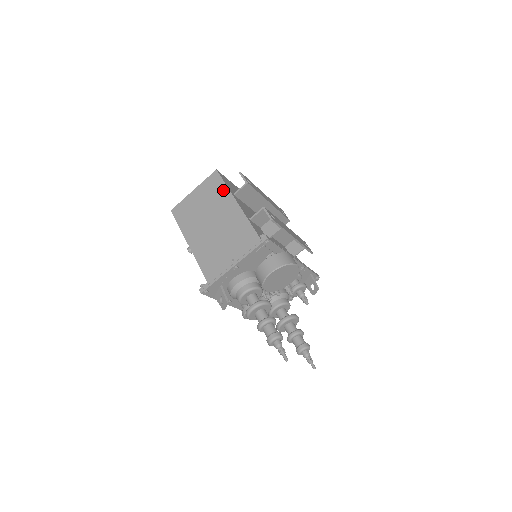
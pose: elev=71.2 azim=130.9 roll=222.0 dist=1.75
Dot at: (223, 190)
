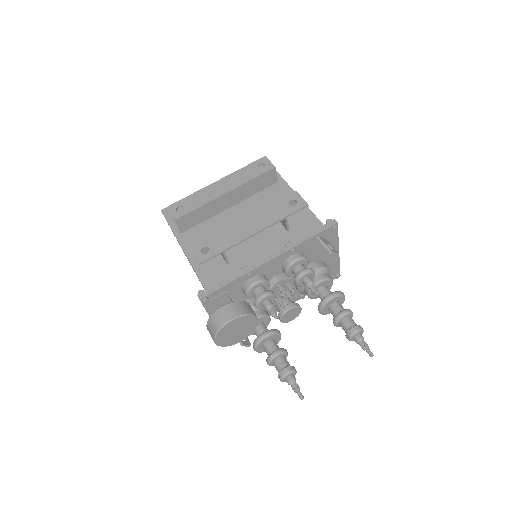
Dot at: occluded
